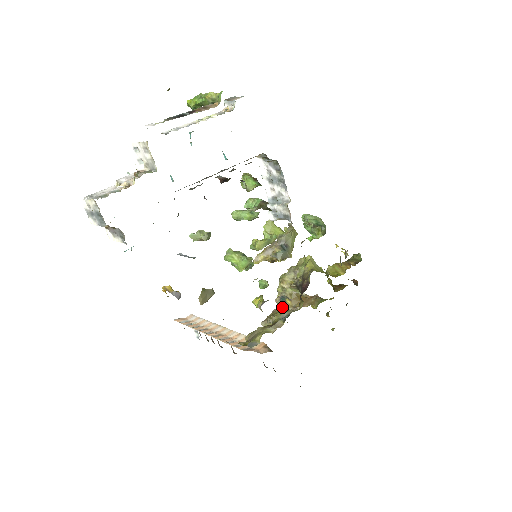
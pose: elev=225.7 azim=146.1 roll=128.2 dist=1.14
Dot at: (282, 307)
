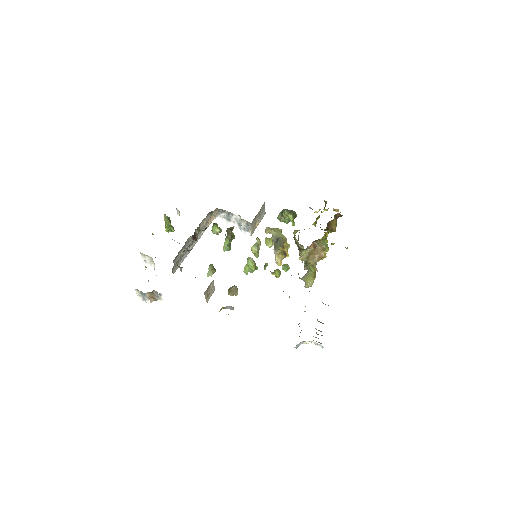
Dot at: (307, 268)
